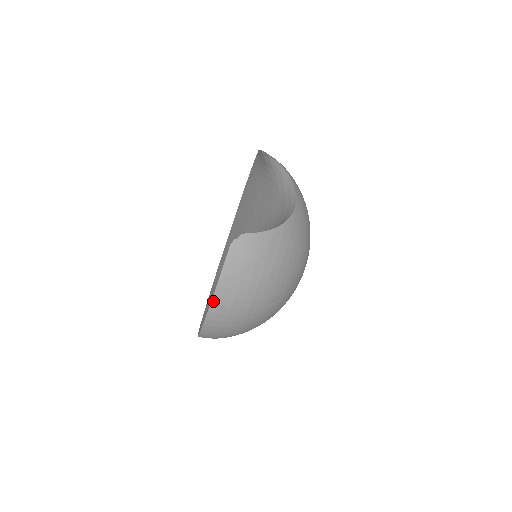
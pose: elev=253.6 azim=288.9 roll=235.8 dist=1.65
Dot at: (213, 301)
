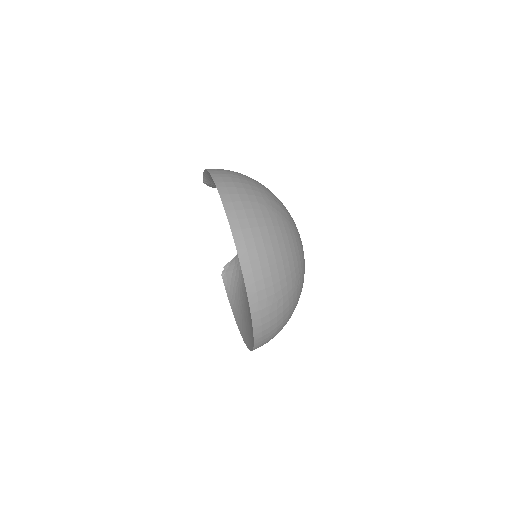
Dot at: occluded
